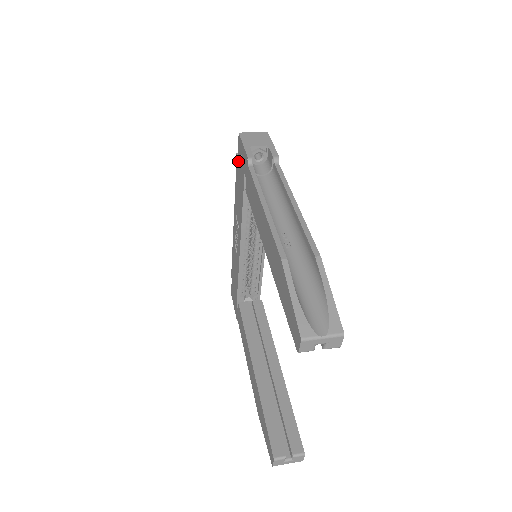
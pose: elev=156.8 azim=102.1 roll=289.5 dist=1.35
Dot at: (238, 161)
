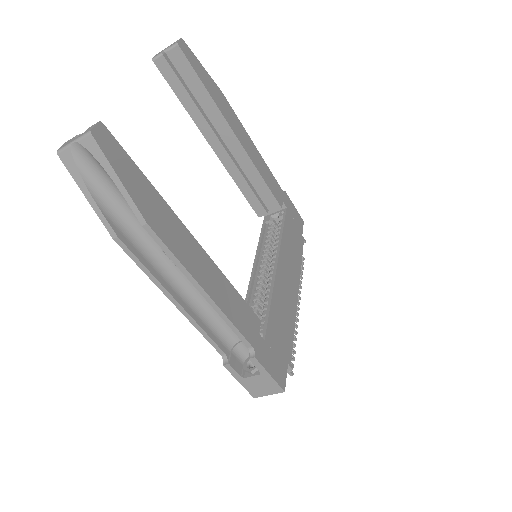
Dot at: occluded
